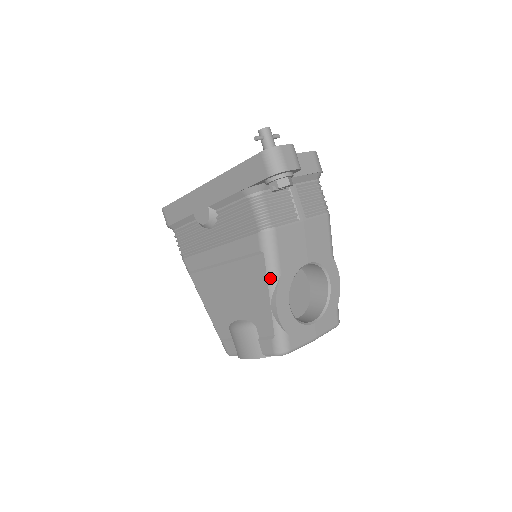
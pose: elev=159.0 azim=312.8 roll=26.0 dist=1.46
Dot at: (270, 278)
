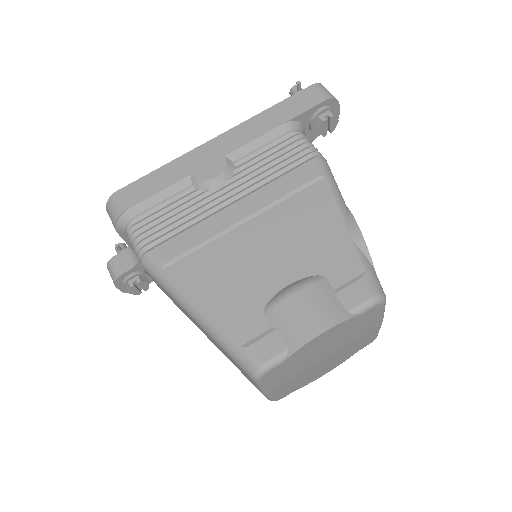
Dot at: (340, 202)
